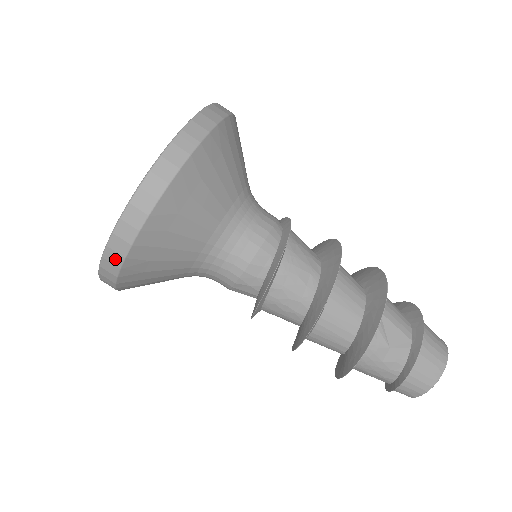
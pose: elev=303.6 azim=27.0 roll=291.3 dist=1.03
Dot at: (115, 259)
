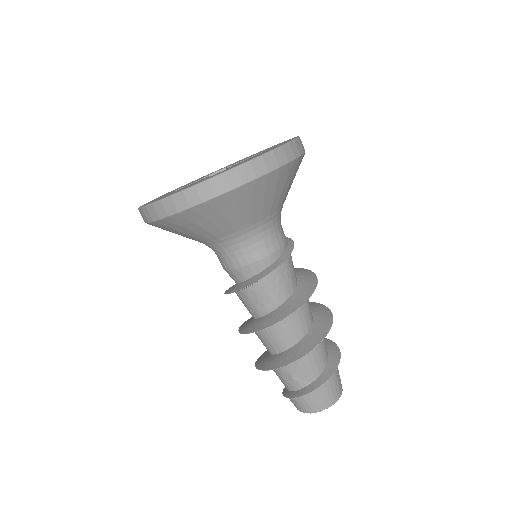
Dot at: (144, 217)
